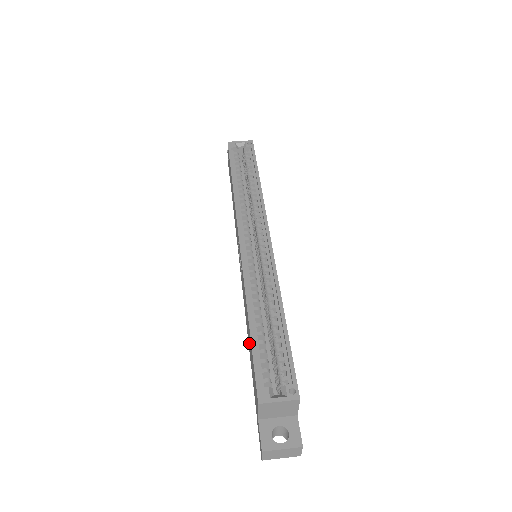
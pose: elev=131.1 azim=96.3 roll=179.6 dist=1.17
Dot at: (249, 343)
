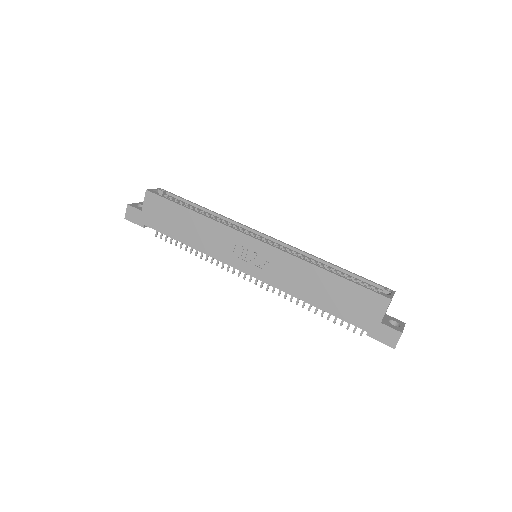
Dot at: (325, 295)
